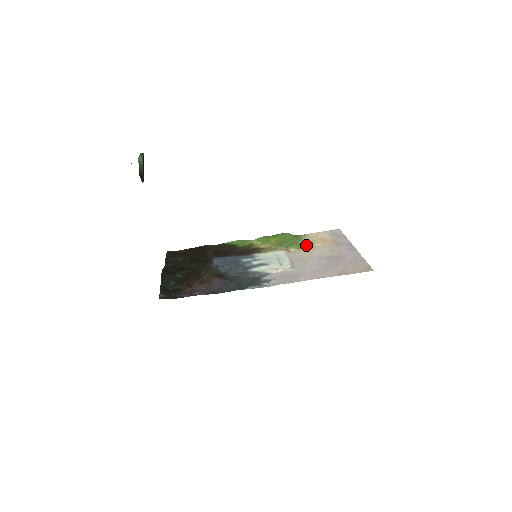
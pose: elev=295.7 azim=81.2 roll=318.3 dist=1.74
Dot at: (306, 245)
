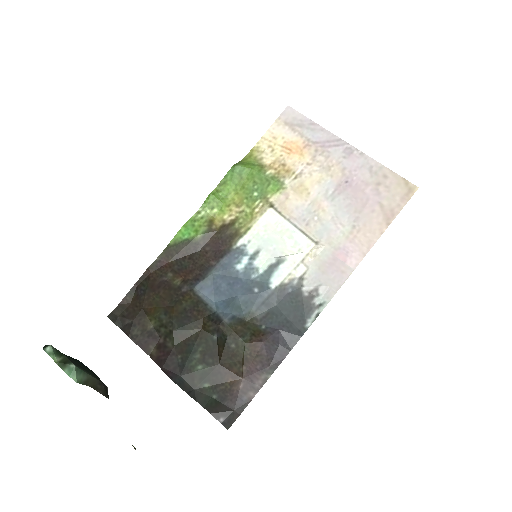
Dot at: (283, 176)
